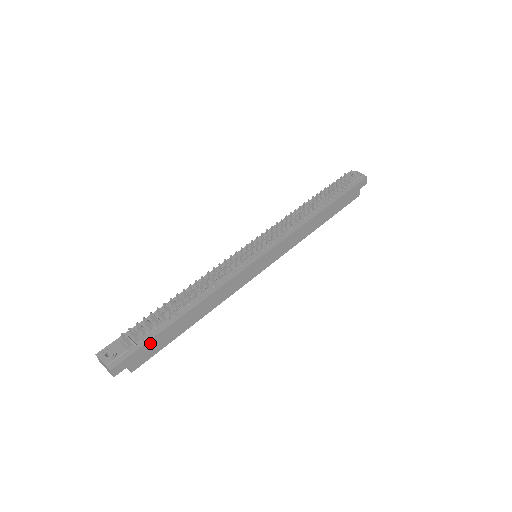
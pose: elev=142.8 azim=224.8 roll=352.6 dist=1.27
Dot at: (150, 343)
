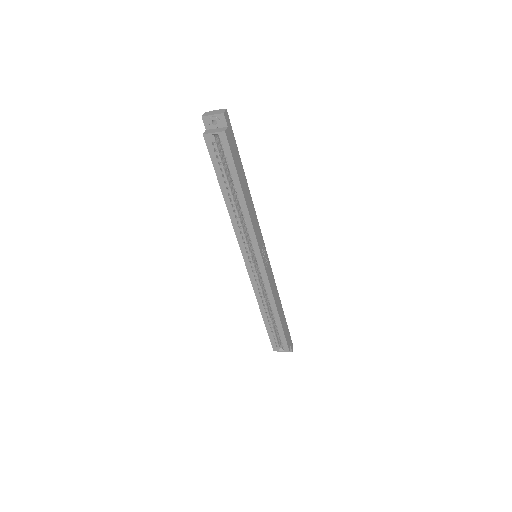
Dot at: (236, 147)
